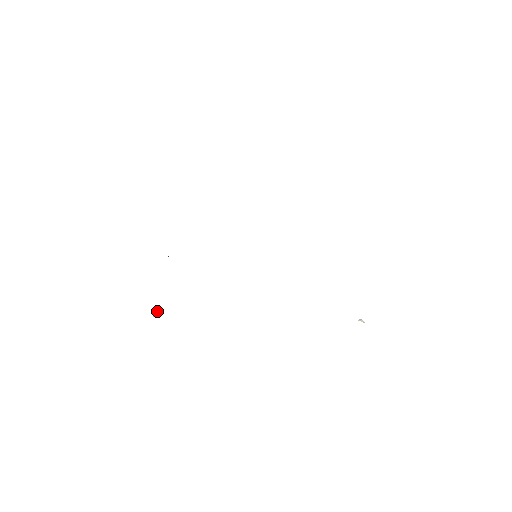
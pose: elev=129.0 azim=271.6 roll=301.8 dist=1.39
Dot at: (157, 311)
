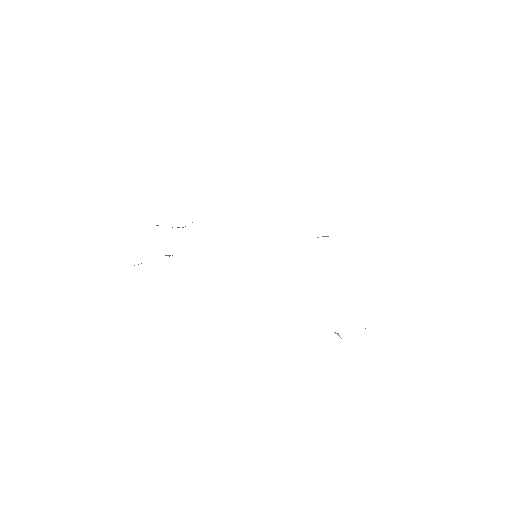
Dot at: occluded
